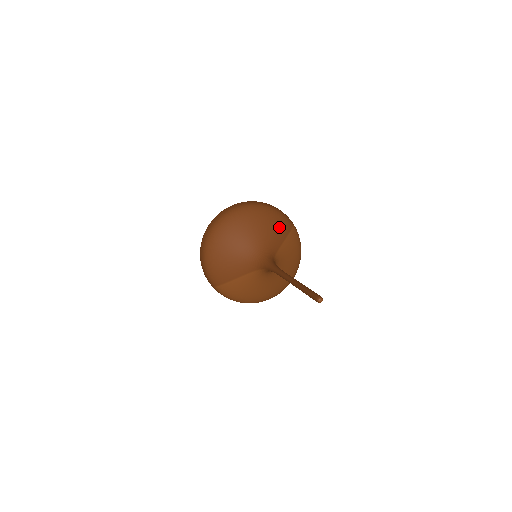
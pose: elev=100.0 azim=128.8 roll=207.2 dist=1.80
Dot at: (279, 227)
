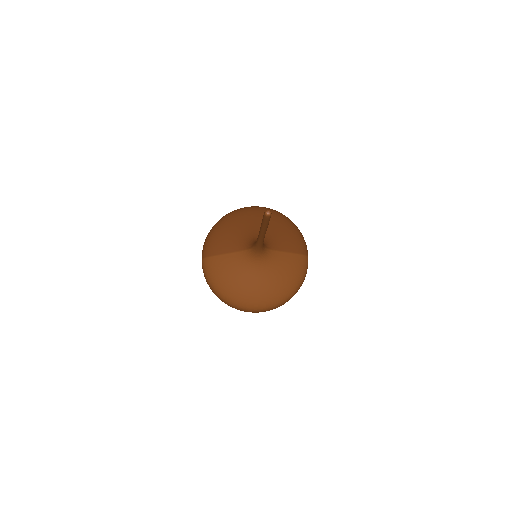
Dot at: (292, 240)
